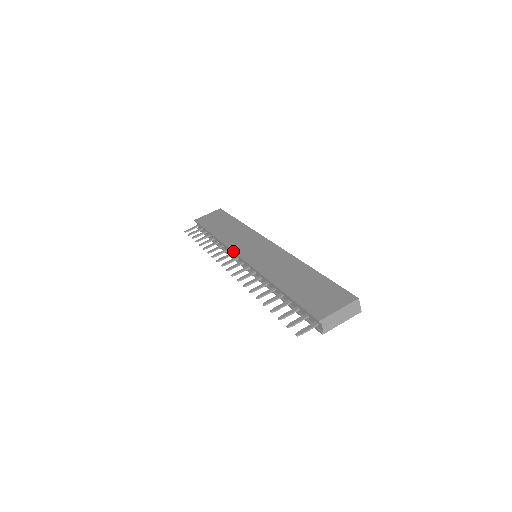
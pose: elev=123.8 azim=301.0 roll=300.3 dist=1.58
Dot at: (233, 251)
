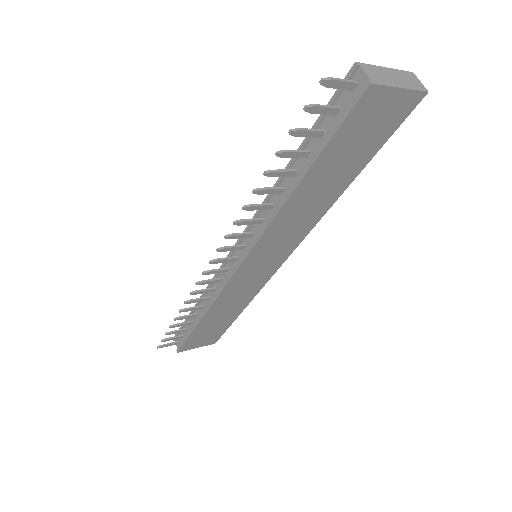
Dot at: occluded
